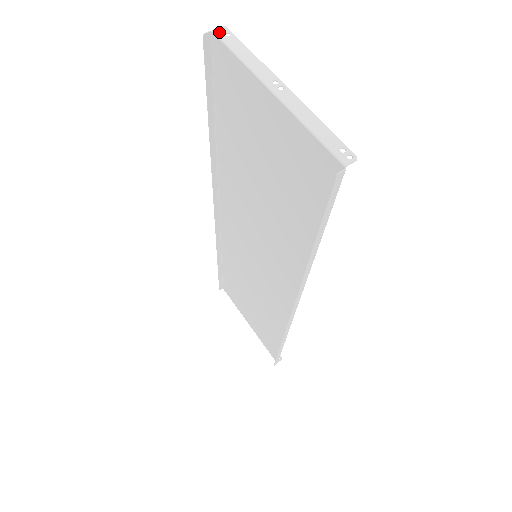
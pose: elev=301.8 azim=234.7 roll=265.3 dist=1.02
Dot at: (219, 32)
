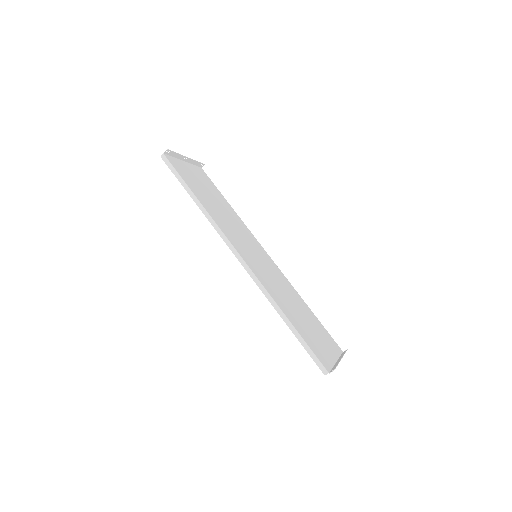
Dot at: occluded
